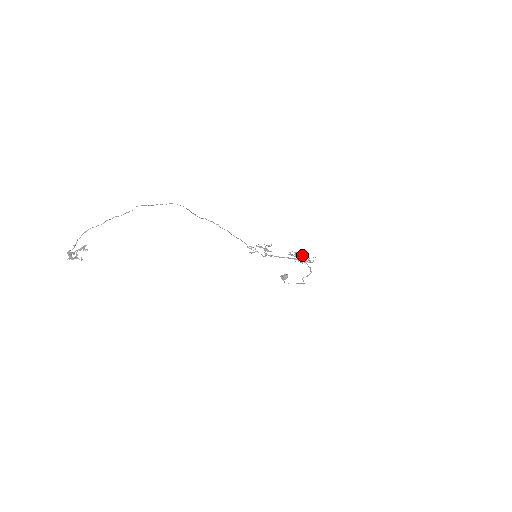
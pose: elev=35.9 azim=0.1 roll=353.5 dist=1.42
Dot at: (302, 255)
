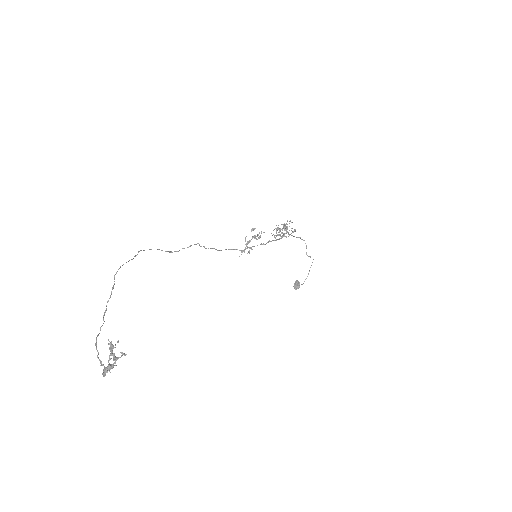
Dot at: occluded
